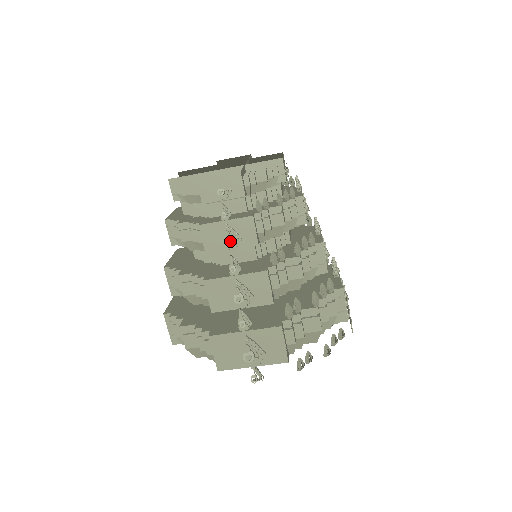
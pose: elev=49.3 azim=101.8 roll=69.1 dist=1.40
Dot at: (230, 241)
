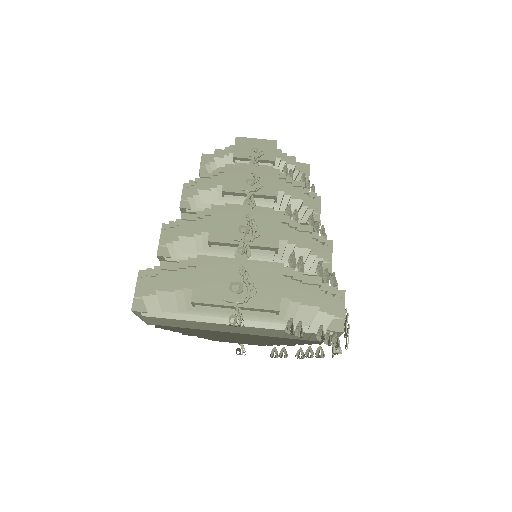
Dot at: (251, 183)
